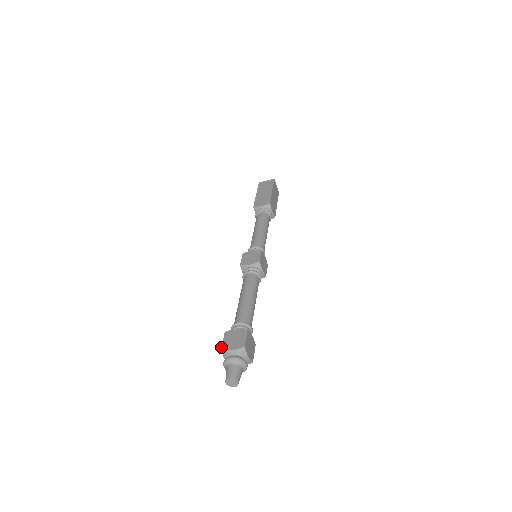
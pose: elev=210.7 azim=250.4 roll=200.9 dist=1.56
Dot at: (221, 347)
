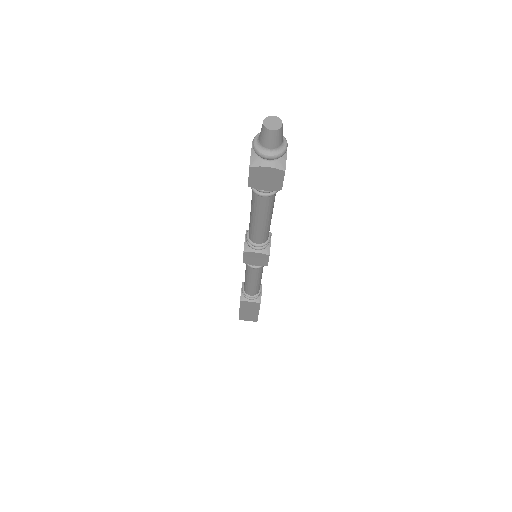
Dot at: occluded
